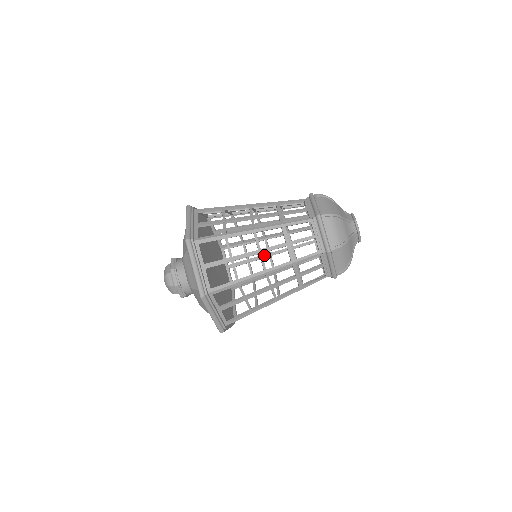
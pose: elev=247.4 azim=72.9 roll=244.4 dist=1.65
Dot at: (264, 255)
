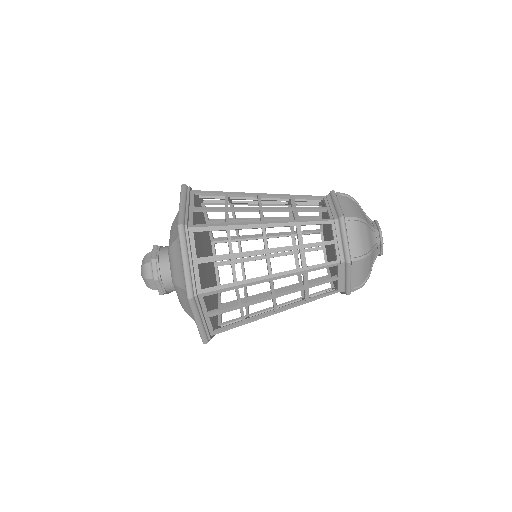
Dot at: (261, 256)
